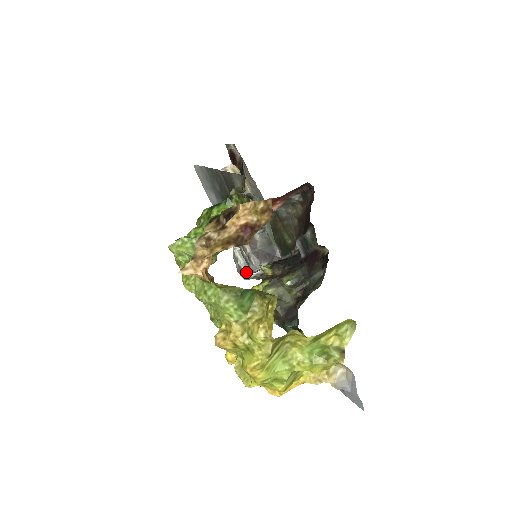
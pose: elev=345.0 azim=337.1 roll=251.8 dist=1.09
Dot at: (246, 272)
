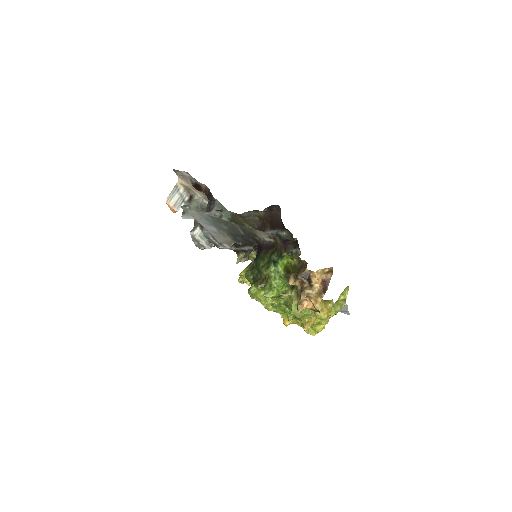
Dot at: (208, 247)
